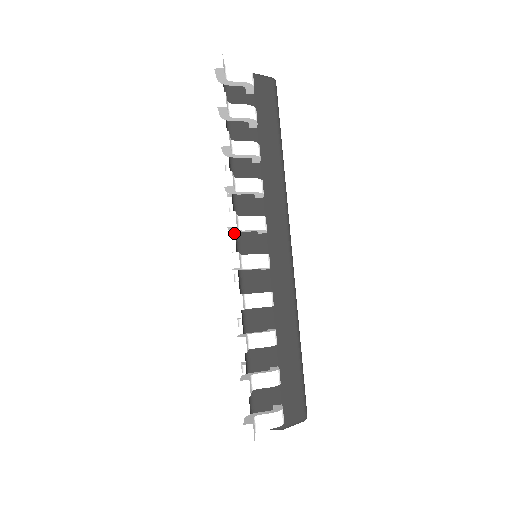
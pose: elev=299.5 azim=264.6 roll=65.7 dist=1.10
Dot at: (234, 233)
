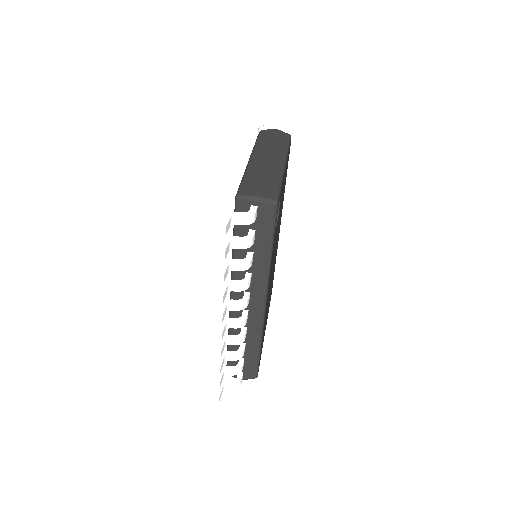
Dot at: occluded
